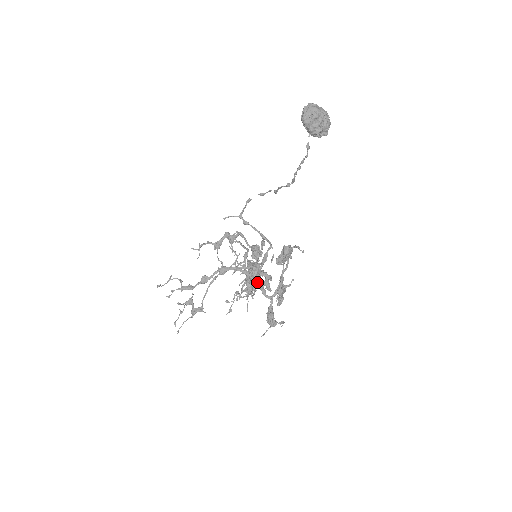
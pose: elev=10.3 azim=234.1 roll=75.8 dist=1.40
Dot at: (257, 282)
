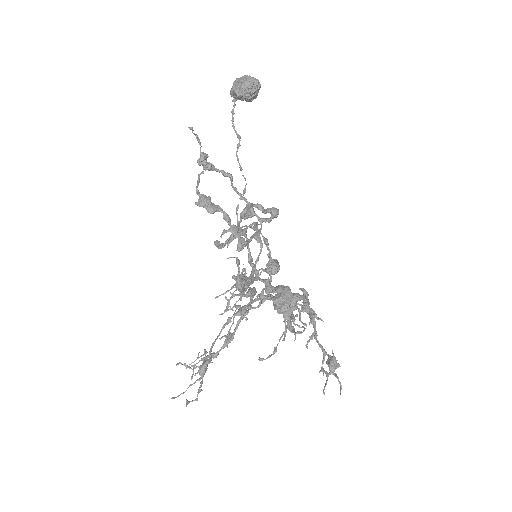
Dot at: occluded
